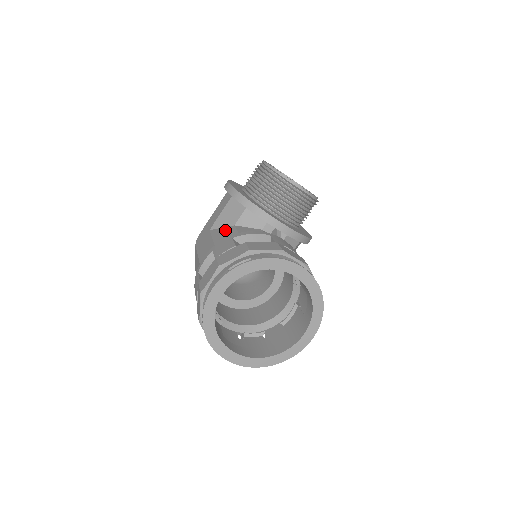
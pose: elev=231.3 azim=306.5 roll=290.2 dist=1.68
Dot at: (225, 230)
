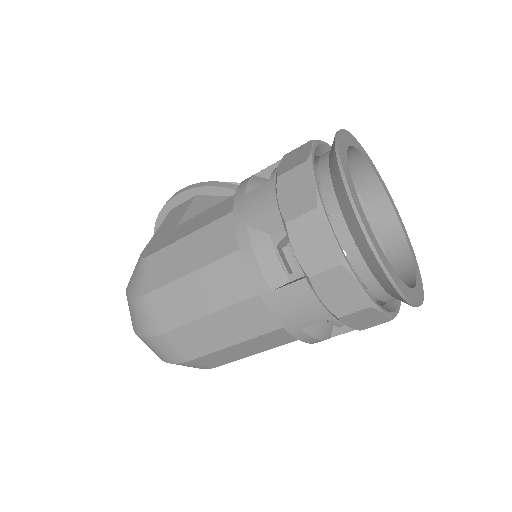
Dot at: occluded
